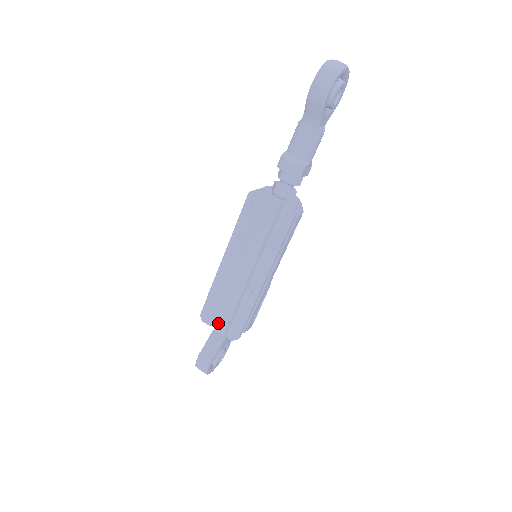
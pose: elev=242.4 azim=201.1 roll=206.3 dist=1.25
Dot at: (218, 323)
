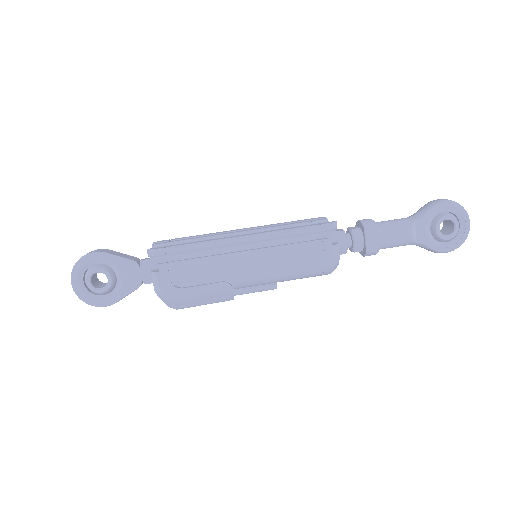
Dot at: occluded
